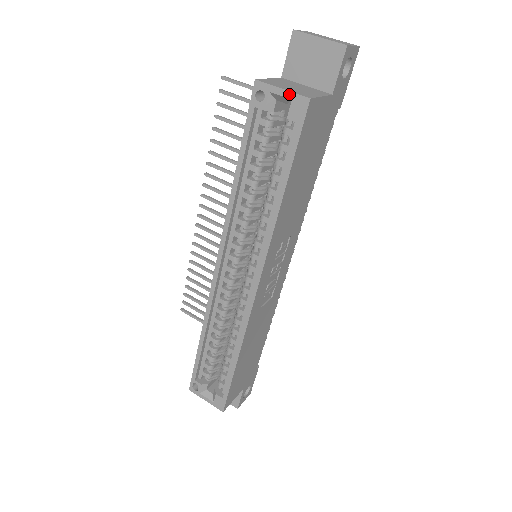
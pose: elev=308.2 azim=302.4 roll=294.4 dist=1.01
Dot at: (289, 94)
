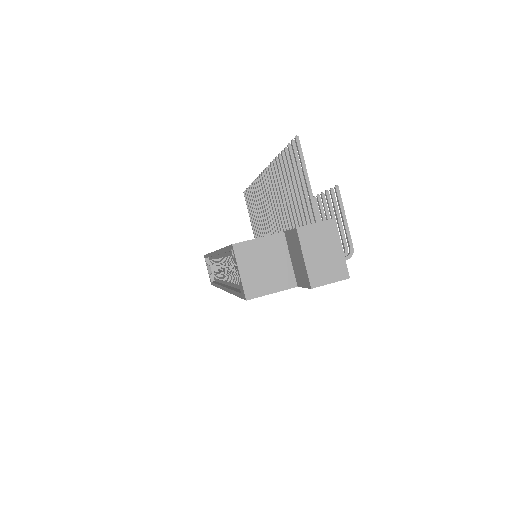
Dot at: (241, 280)
